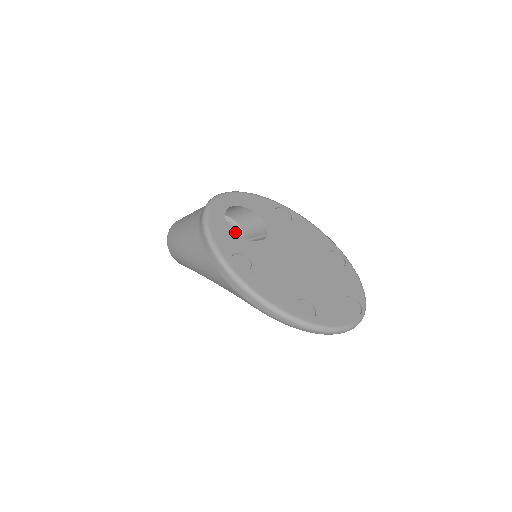
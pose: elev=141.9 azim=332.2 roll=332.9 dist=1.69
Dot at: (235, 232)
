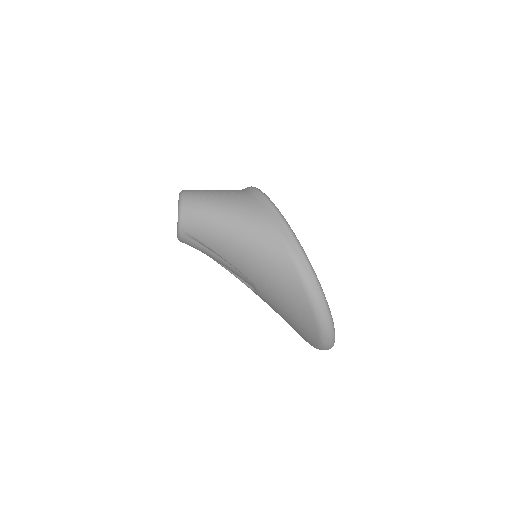
Dot at: occluded
